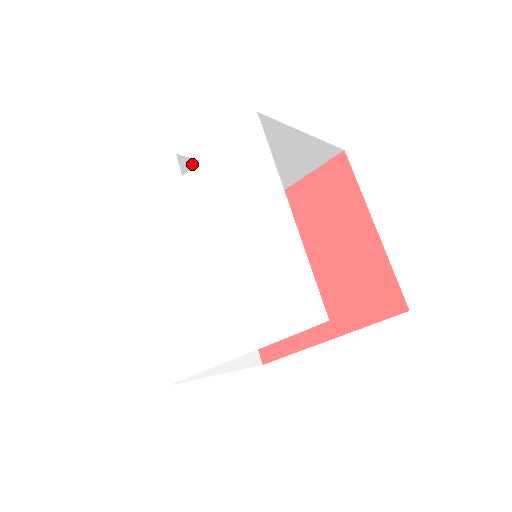
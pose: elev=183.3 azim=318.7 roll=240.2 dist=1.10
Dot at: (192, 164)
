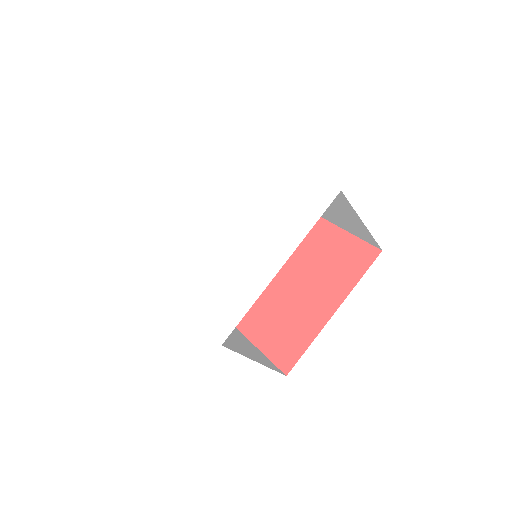
Dot at: occluded
